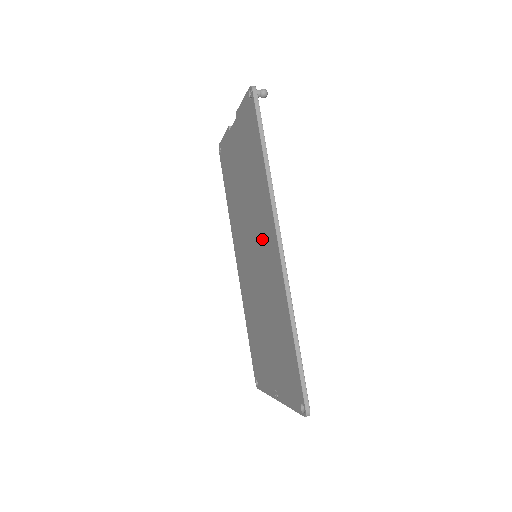
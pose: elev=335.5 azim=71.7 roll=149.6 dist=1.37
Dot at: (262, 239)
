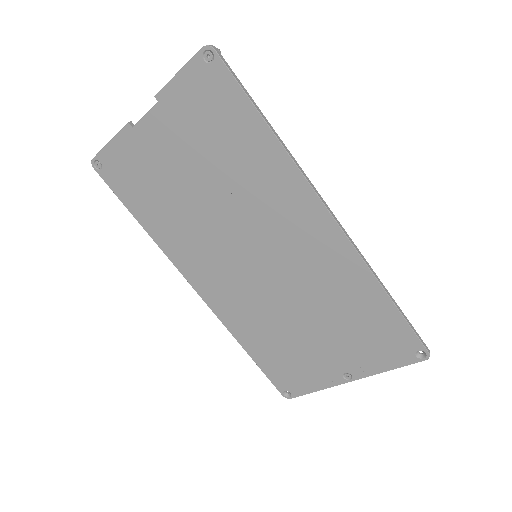
Dot at: (280, 227)
